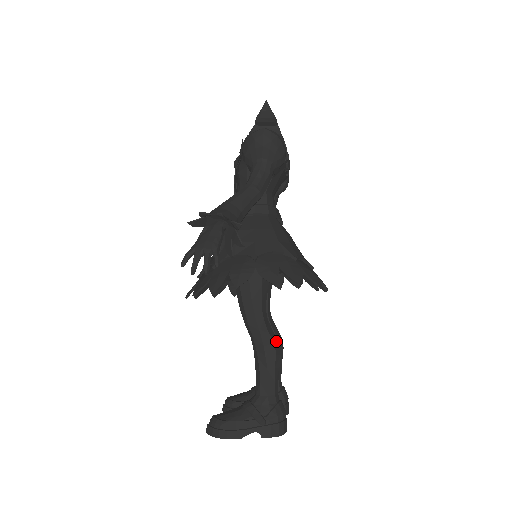
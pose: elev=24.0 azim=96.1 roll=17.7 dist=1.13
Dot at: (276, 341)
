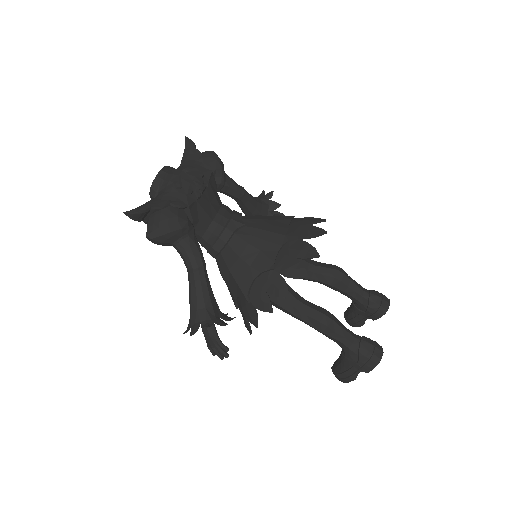
Dot at: (320, 316)
